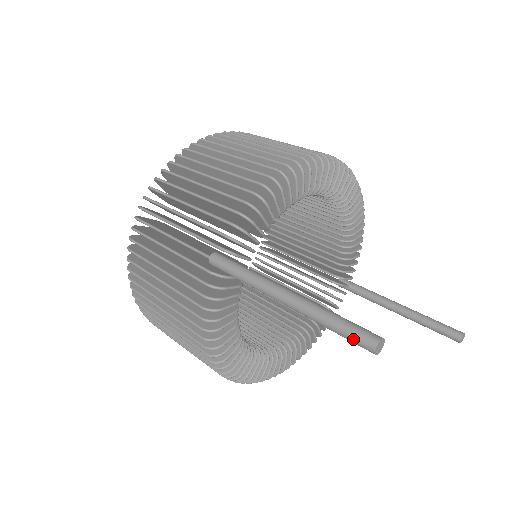
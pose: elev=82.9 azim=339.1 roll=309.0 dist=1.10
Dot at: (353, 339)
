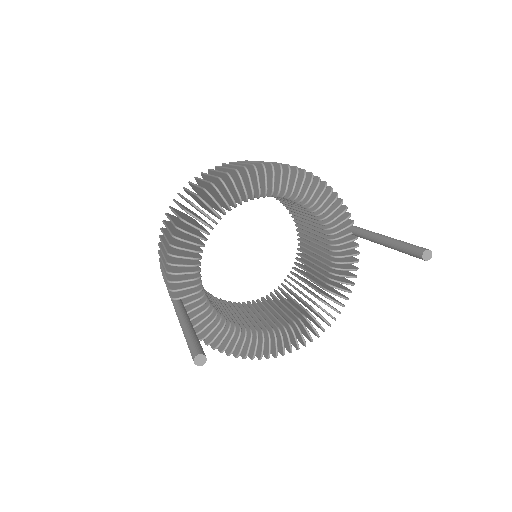
Dot at: occluded
